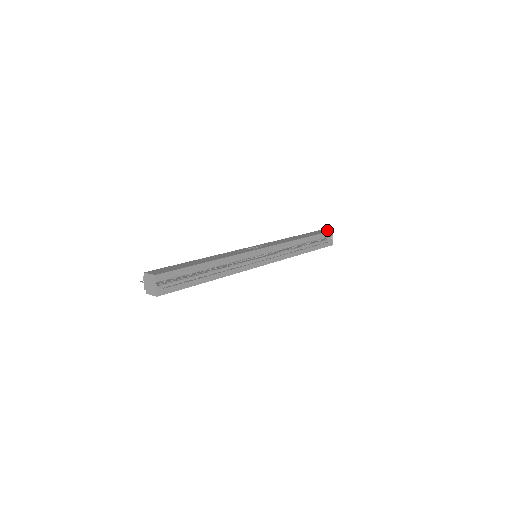
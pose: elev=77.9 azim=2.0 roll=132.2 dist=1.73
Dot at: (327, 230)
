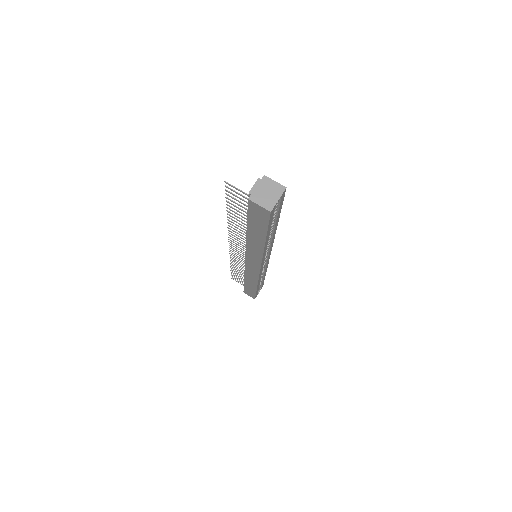
Dot at: occluded
